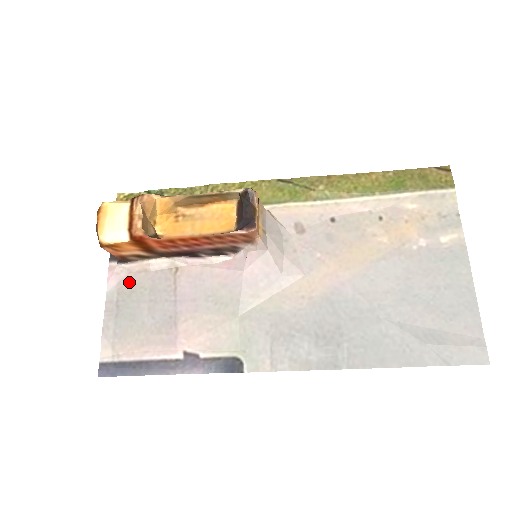
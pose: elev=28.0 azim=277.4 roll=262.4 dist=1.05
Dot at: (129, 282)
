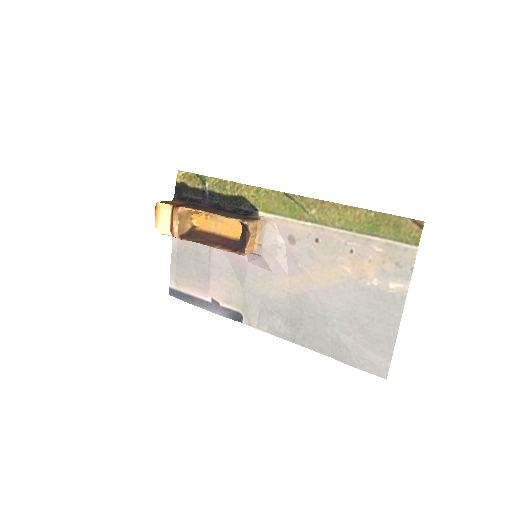
Dot at: (184, 243)
